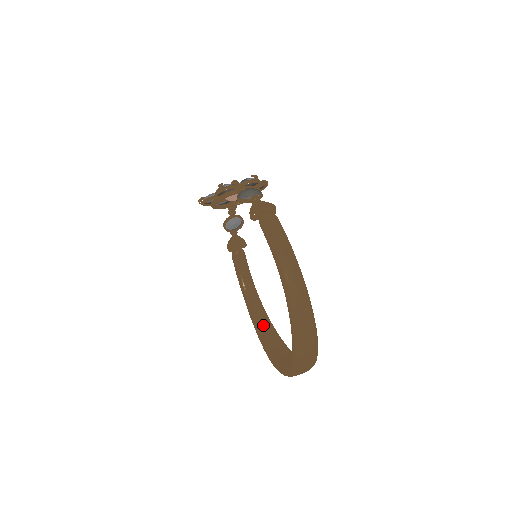
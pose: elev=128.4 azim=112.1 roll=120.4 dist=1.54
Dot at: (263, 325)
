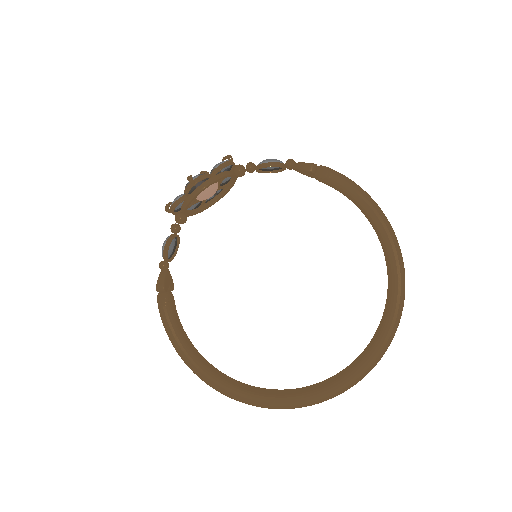
Dot at: (238, 383)
